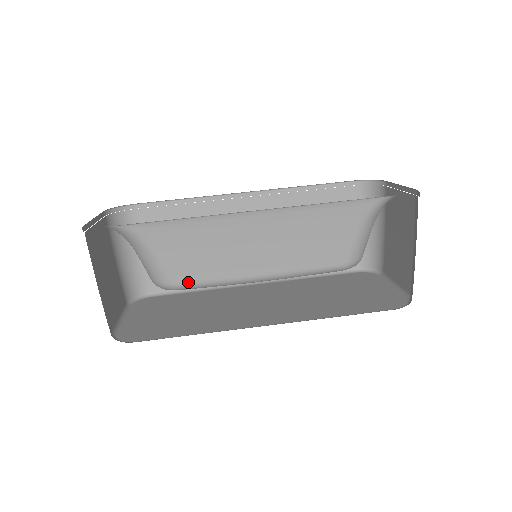
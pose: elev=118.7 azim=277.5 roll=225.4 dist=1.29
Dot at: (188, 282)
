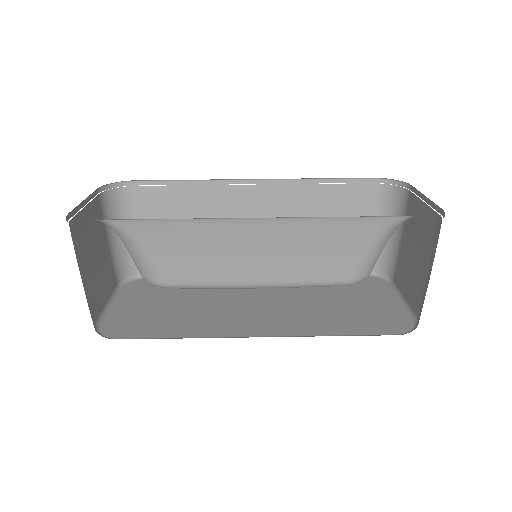
Dot at: (178, 282)
